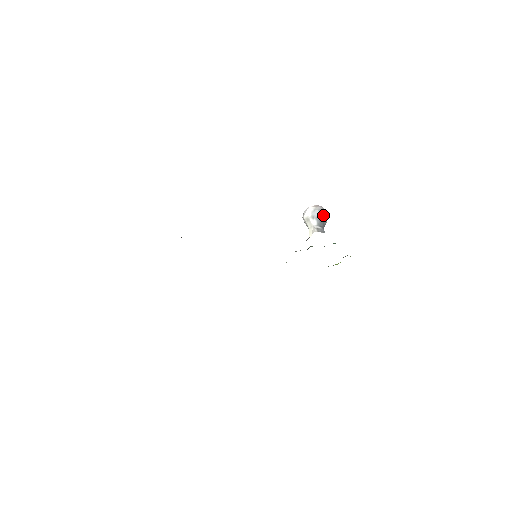
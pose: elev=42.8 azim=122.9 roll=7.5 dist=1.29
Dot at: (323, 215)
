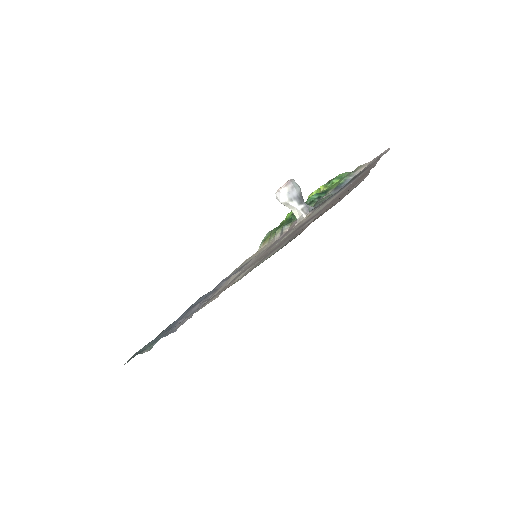
Dot at: (297, 190)
